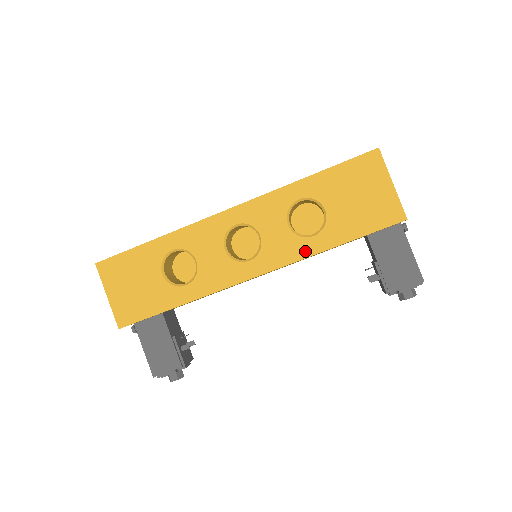
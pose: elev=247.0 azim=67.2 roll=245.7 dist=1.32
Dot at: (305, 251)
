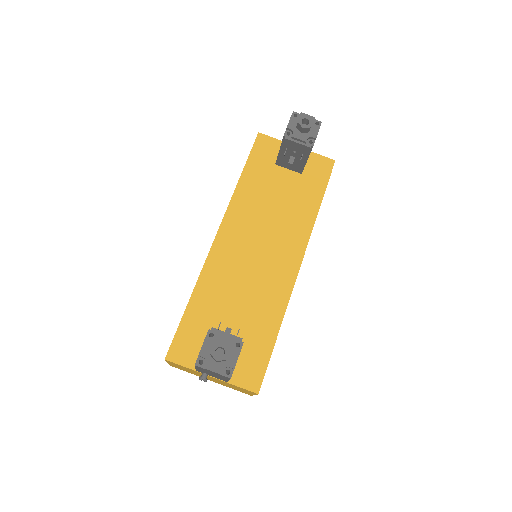
Dot at: occluded
